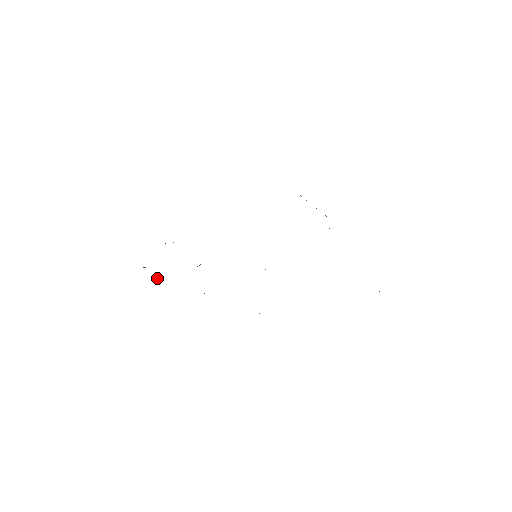
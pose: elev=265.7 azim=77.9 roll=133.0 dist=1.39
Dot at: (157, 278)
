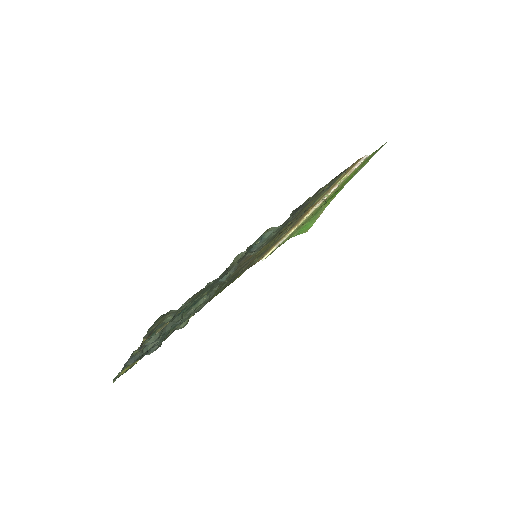
Dot at: (170, 325)
